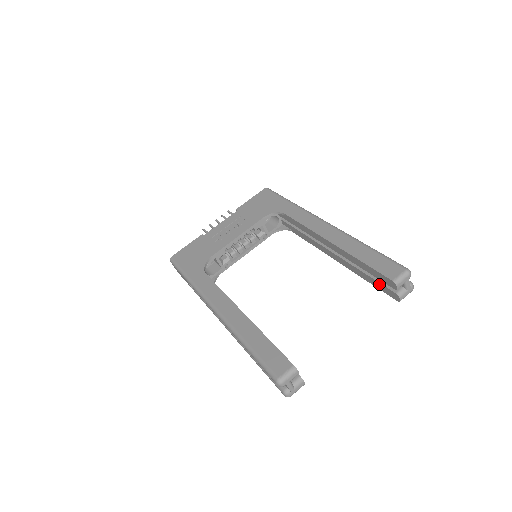
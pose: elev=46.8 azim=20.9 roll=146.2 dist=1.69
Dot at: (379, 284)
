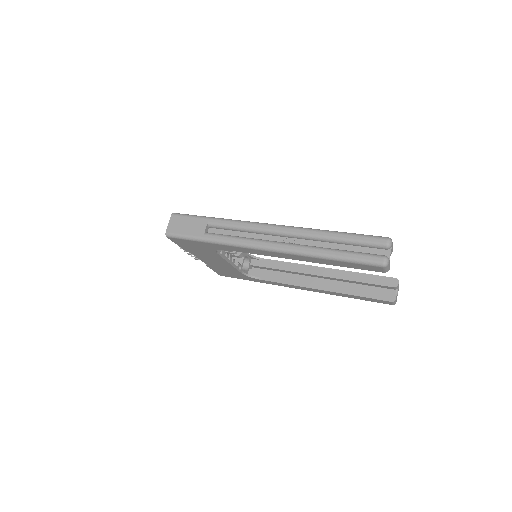
Dot at: (375, 291)
